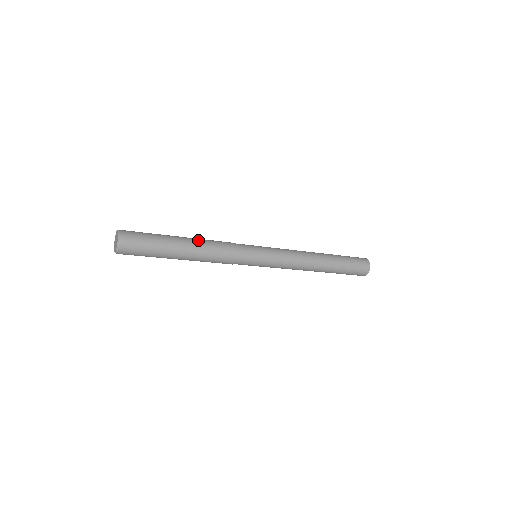
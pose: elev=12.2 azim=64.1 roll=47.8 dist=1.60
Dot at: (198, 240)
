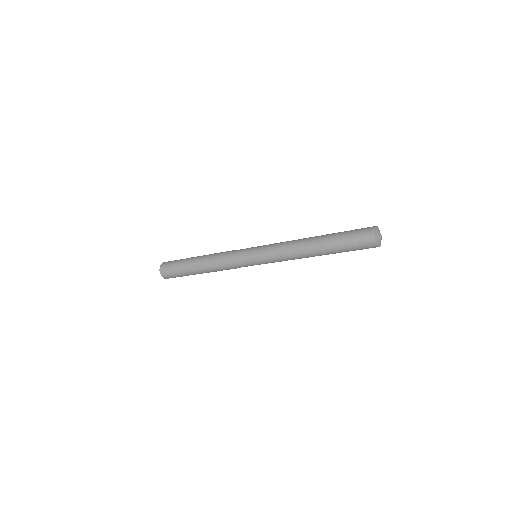
Dot at: (207, 255)
